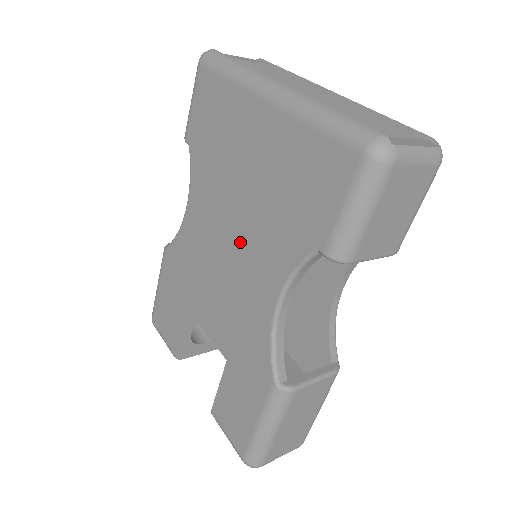
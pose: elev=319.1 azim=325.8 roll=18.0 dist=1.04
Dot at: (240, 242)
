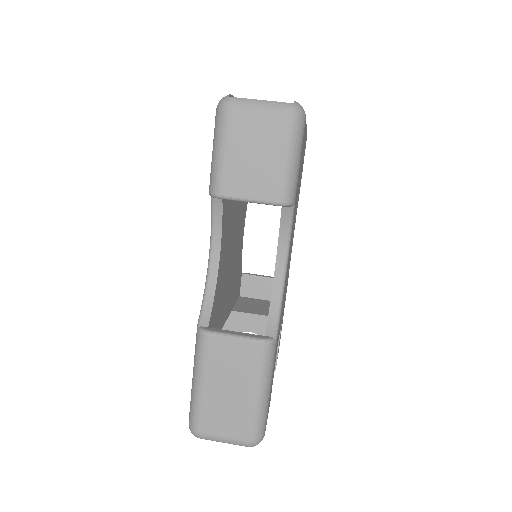
Dot at: occluded
